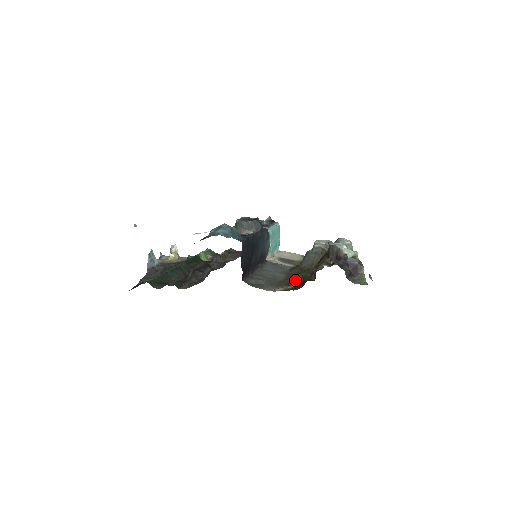
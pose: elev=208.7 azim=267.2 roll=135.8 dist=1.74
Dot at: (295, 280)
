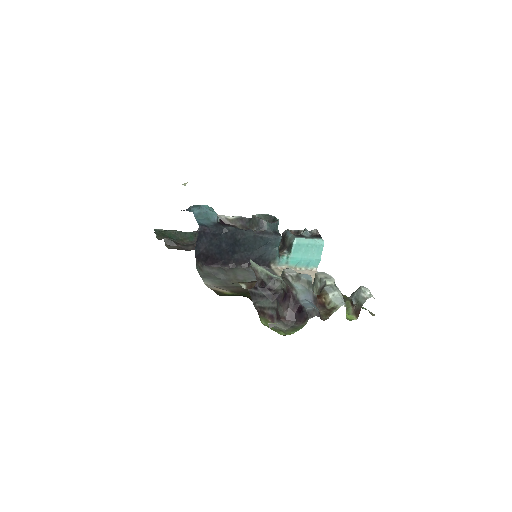
Dot at: (247, 292)
